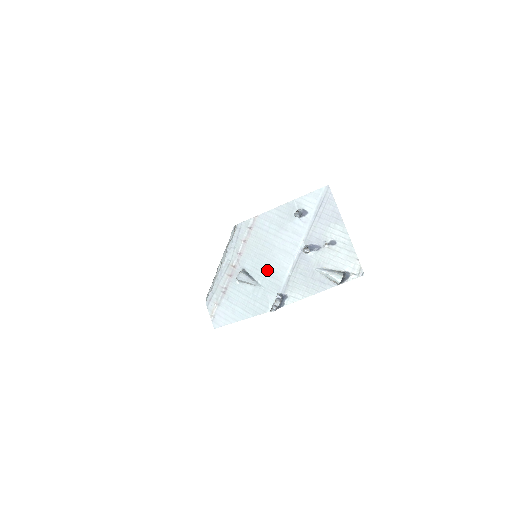
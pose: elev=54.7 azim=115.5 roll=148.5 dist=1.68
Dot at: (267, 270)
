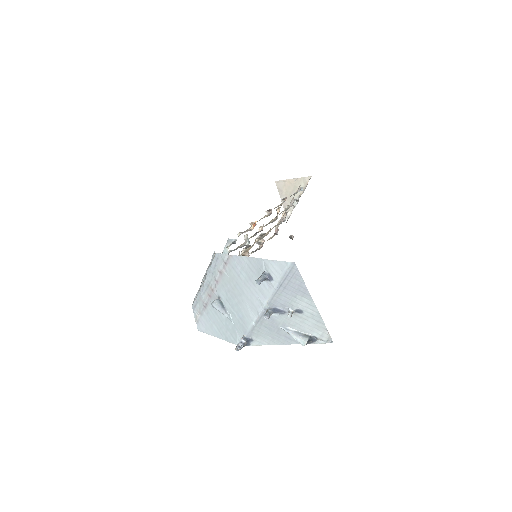
Dot at: (237, 310)
